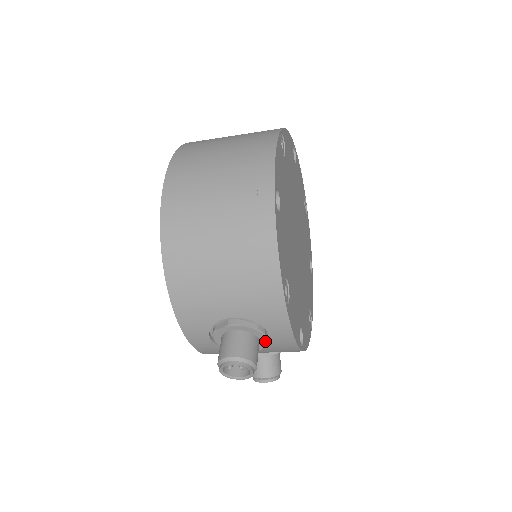
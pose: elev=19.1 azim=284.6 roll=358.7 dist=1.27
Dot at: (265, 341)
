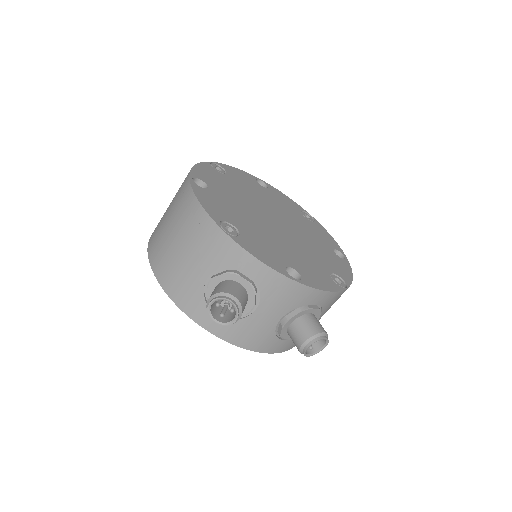
Dot at: (246, 283)
